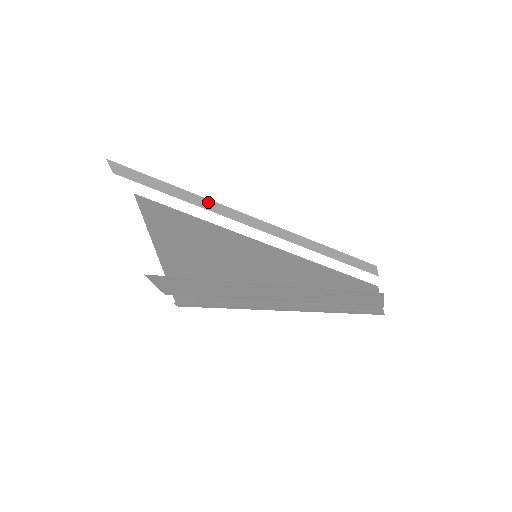
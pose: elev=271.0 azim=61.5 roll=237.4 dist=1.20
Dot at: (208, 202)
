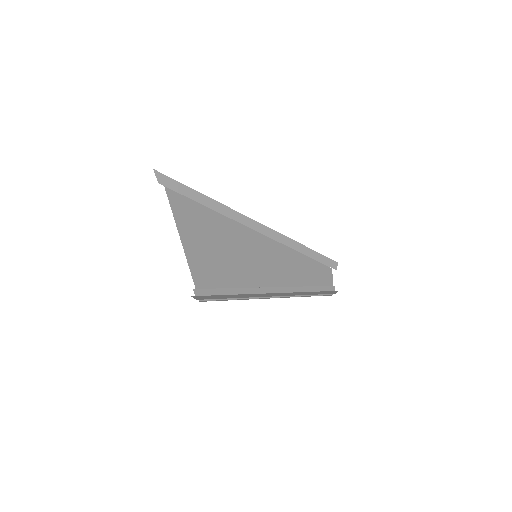
Dot at: (227, 209)
